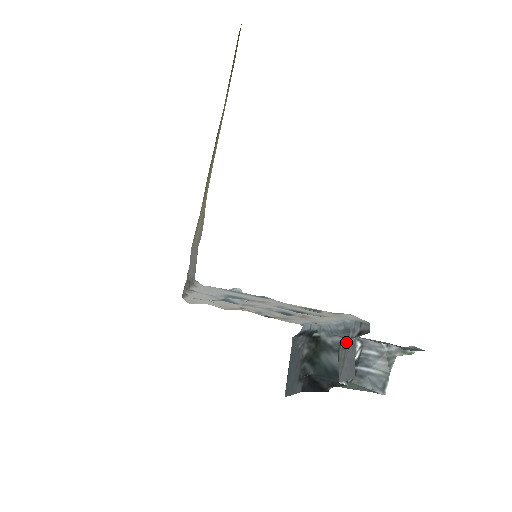
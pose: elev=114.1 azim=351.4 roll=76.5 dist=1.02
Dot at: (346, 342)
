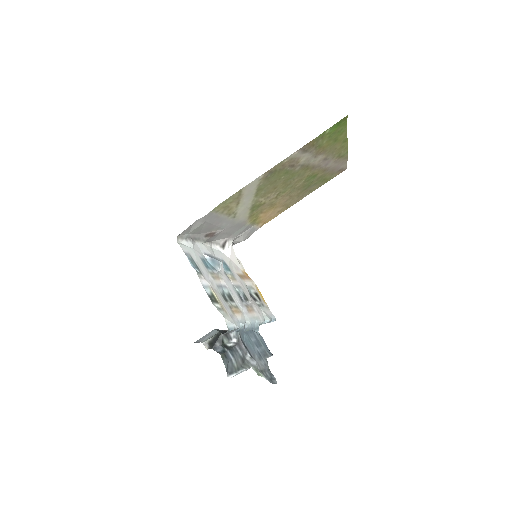
Dot at: (222, 330)
